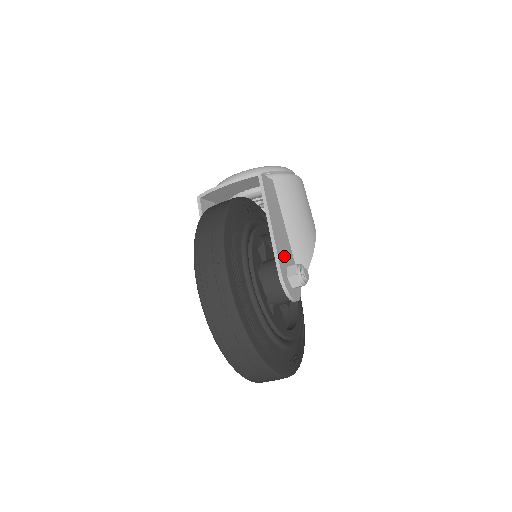
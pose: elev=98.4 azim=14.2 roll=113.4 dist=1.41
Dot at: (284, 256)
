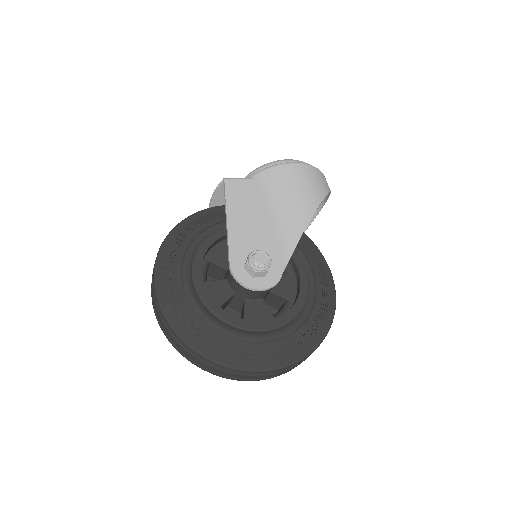
Dot at: (248, 248)
